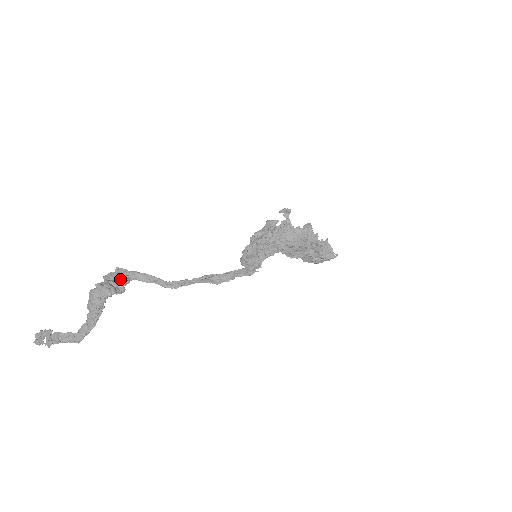
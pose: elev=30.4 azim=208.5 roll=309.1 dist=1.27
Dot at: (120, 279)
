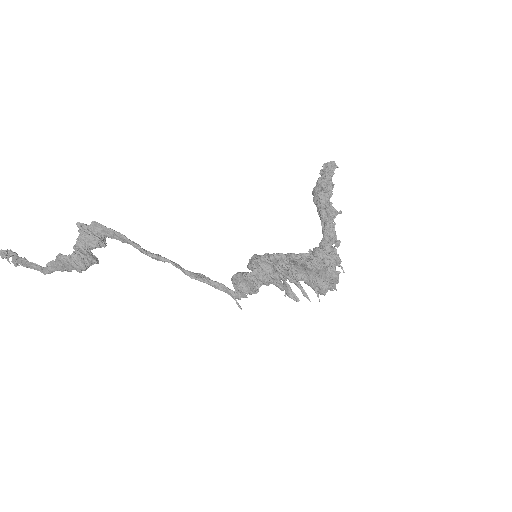
Dot at: (95, 244)
